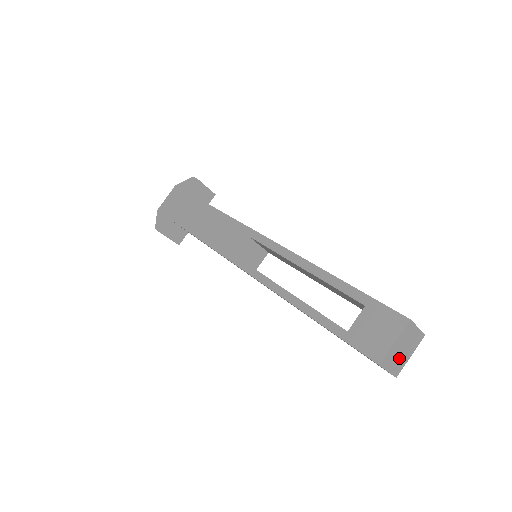
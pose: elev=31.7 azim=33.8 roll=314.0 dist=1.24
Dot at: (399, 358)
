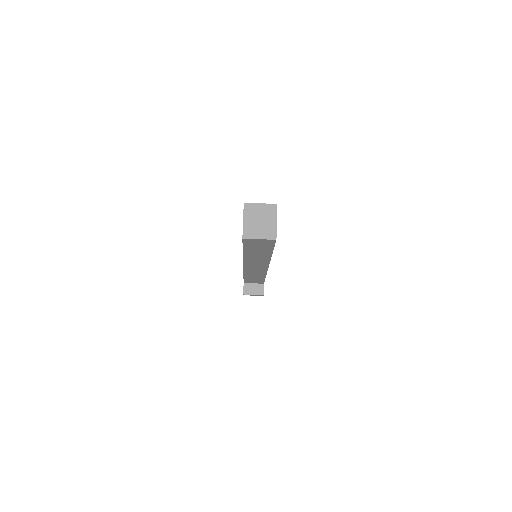
Dot at: (262, 227)
